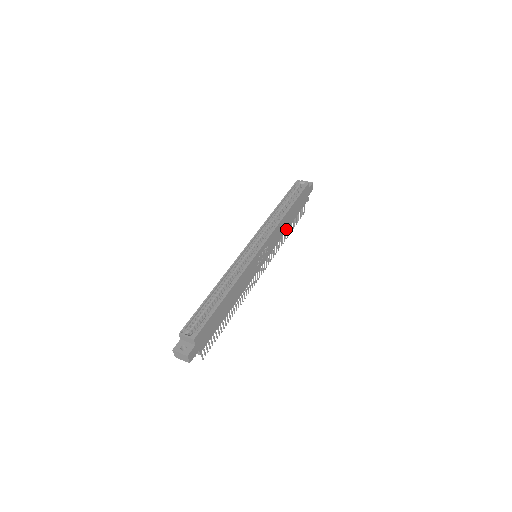
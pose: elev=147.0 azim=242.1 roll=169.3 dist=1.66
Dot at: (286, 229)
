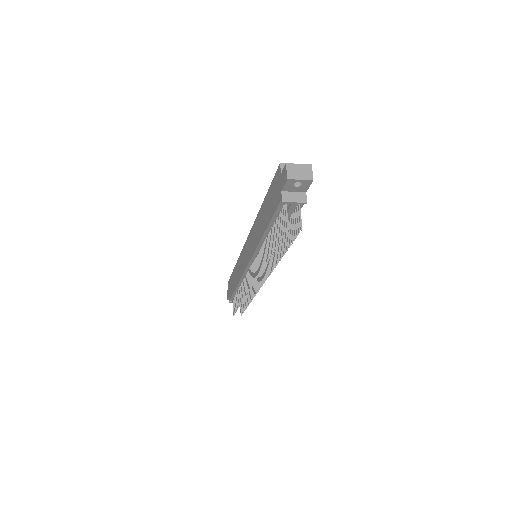
Dot at: occluded
